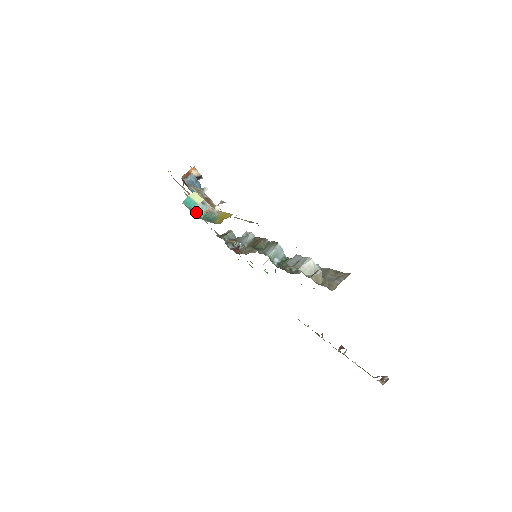
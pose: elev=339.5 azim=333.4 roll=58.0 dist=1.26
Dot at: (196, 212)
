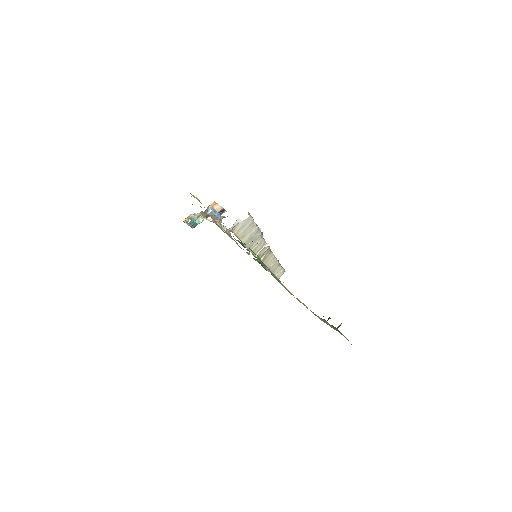
Dot at: (193, 225)
